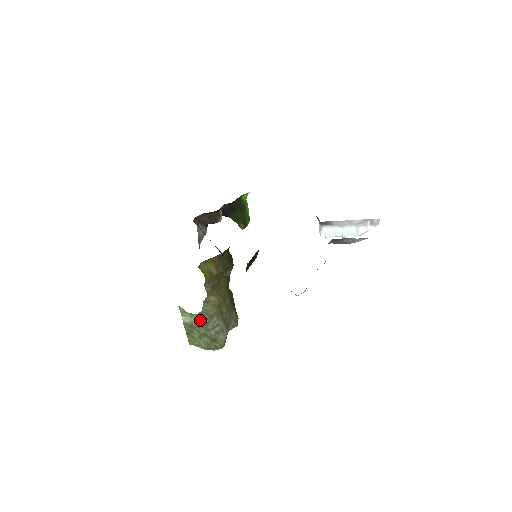
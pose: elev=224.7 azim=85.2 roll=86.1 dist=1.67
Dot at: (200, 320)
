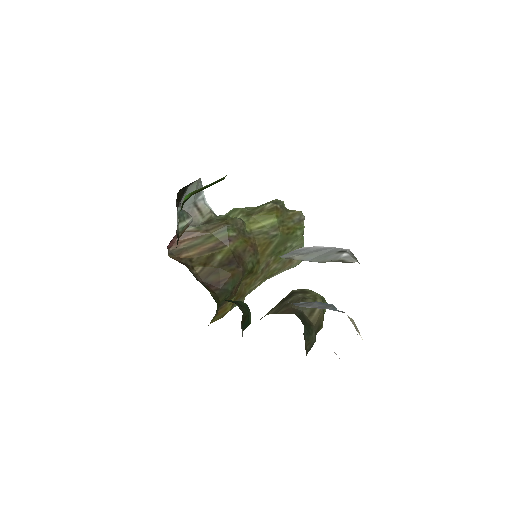
Dot at: occluded
